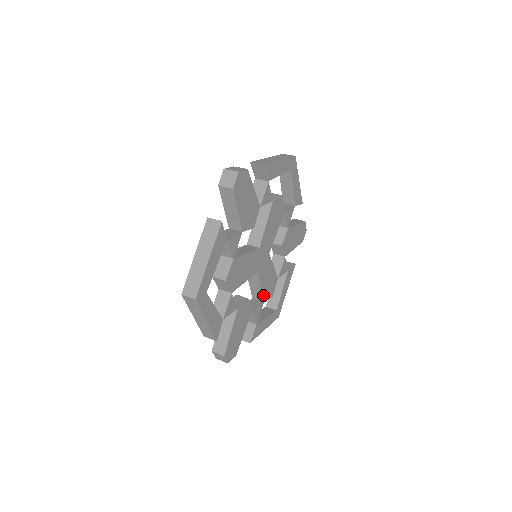
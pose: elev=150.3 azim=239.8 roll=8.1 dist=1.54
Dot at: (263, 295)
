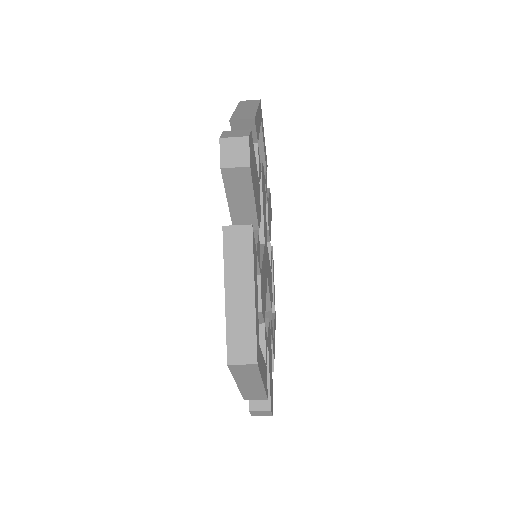
Dot at: (261, 270)
